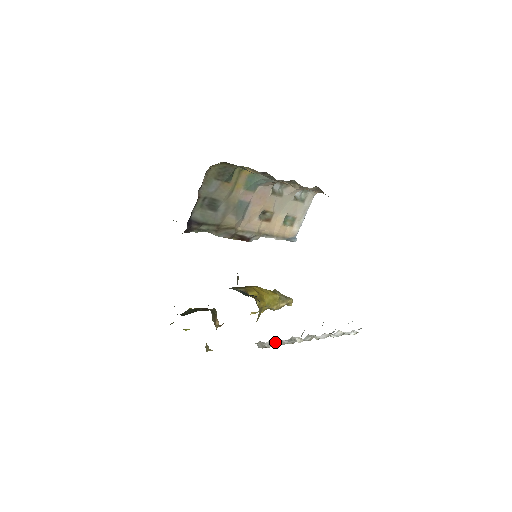
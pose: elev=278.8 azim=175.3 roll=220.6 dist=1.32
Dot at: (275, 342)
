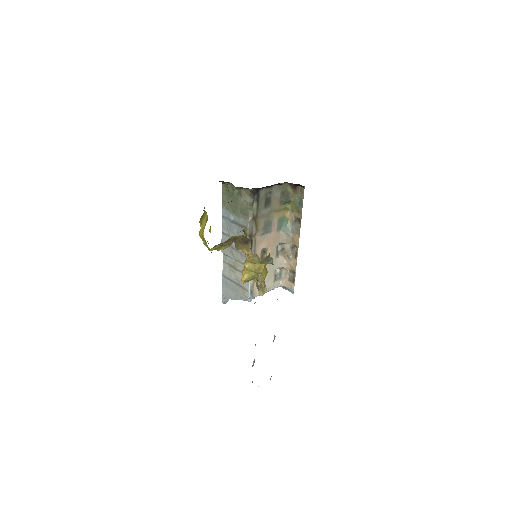
Dot at: occluded
